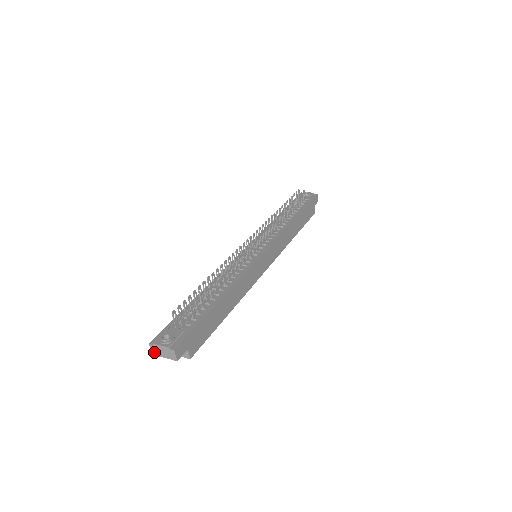
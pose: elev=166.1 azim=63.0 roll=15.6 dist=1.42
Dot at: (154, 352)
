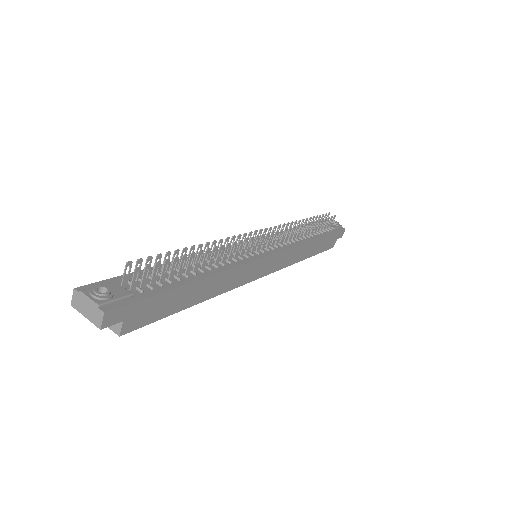
Dot at: (75, 303)
